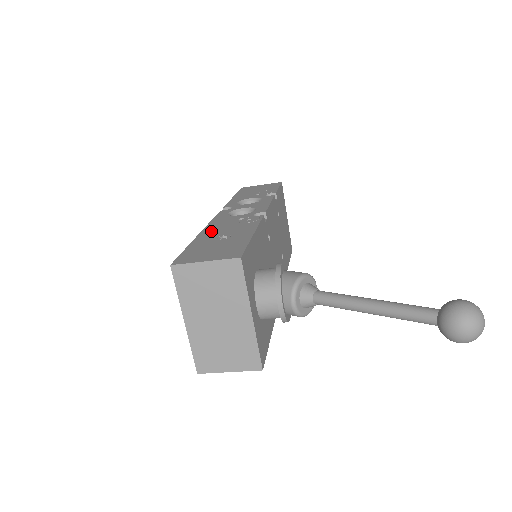
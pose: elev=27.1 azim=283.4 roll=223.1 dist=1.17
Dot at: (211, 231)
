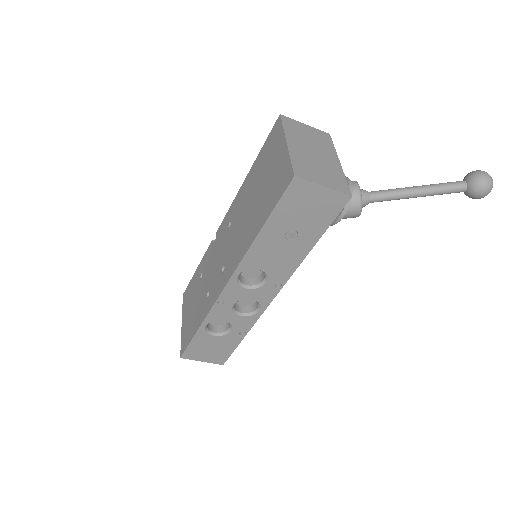
Dot at: occluded
